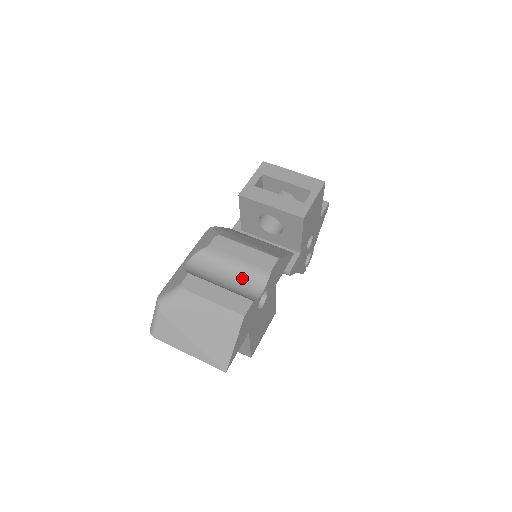
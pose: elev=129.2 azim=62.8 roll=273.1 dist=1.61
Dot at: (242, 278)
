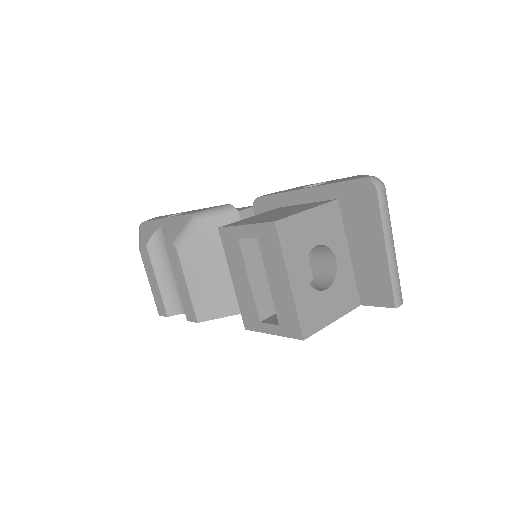
Dot at: occluded
